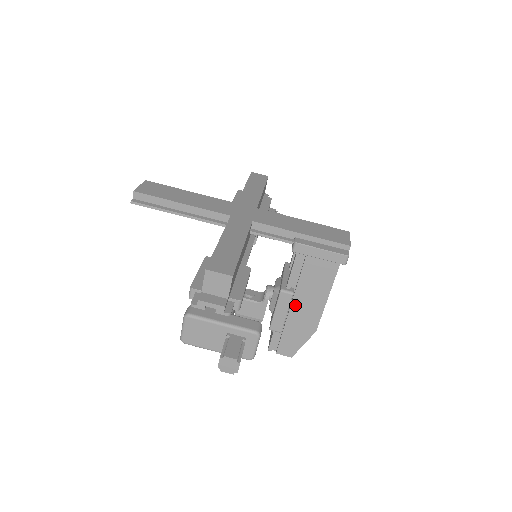
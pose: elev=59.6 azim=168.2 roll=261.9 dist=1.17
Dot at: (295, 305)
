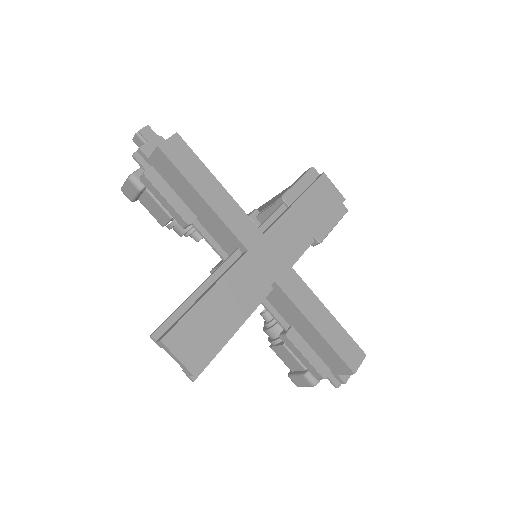
Dot at: occluded
